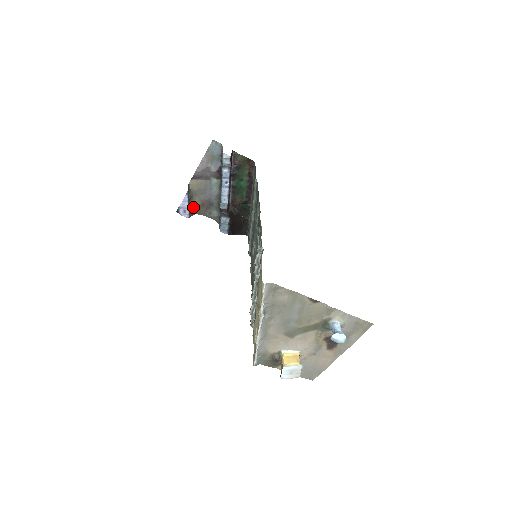
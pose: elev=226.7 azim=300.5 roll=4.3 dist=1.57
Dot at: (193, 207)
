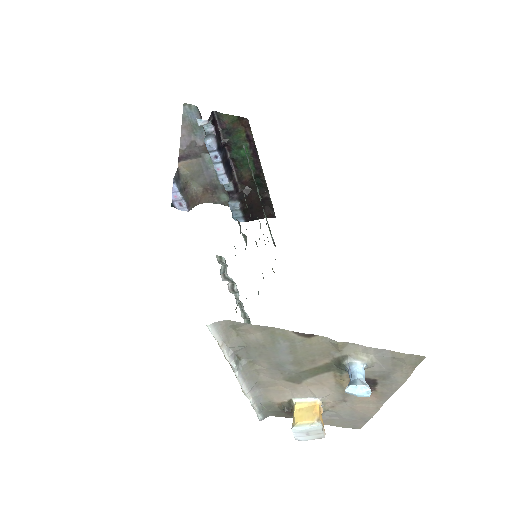
Dot at: (193, 196)
